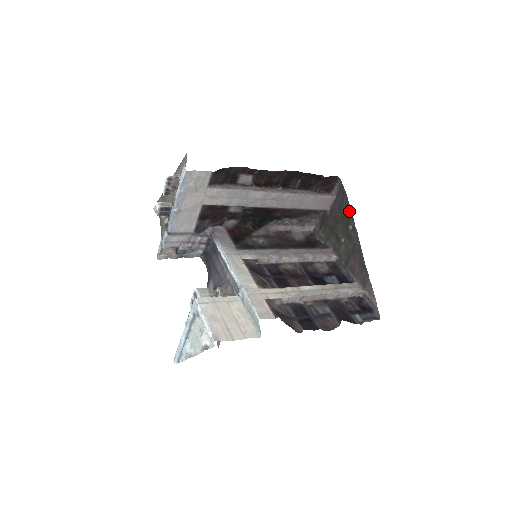
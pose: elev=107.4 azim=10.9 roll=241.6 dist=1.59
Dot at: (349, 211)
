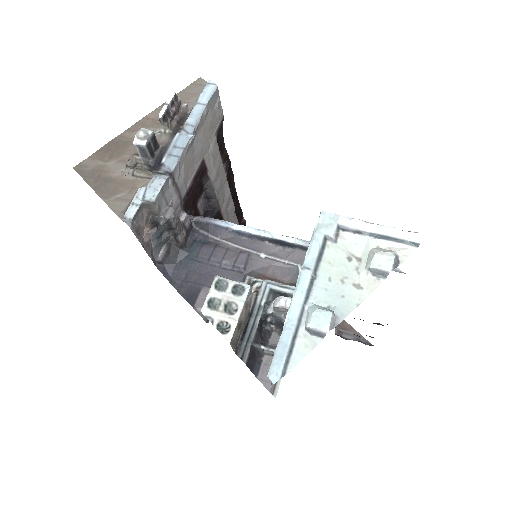
Dot at: occluded
